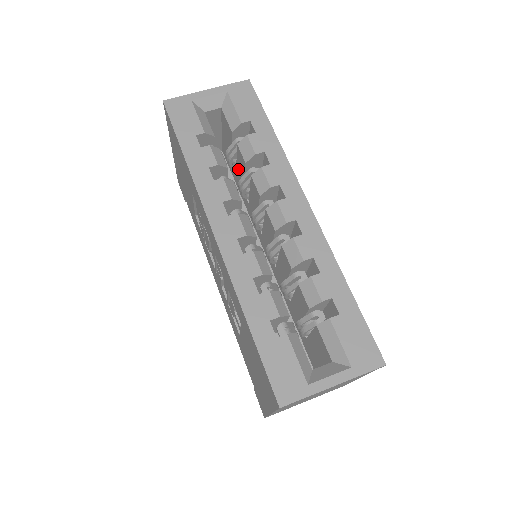
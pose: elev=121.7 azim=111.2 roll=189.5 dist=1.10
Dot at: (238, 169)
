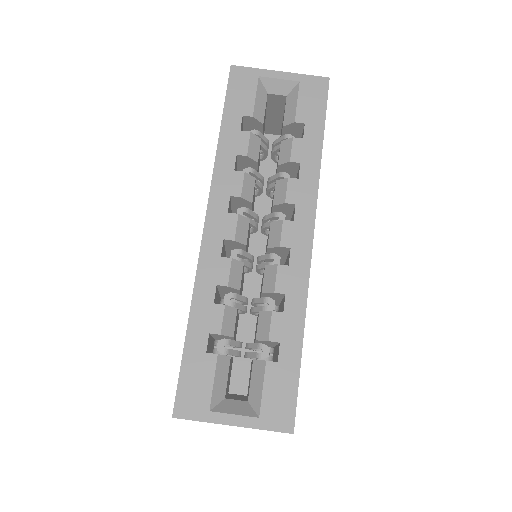
Dot at: occluded
